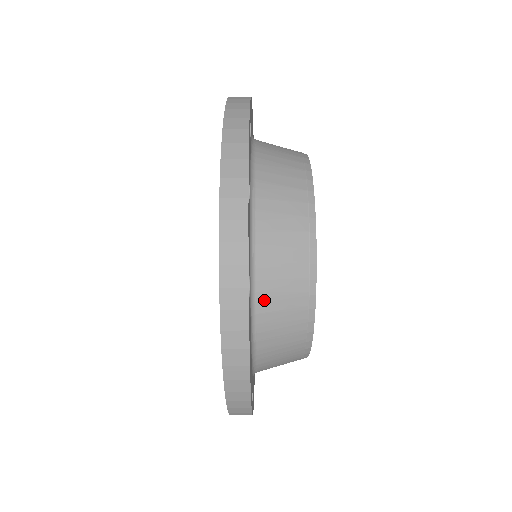
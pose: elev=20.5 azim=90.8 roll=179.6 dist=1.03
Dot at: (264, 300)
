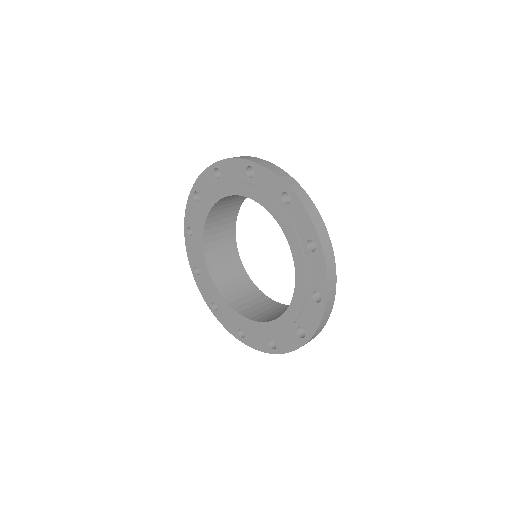
Dot at: occluded
